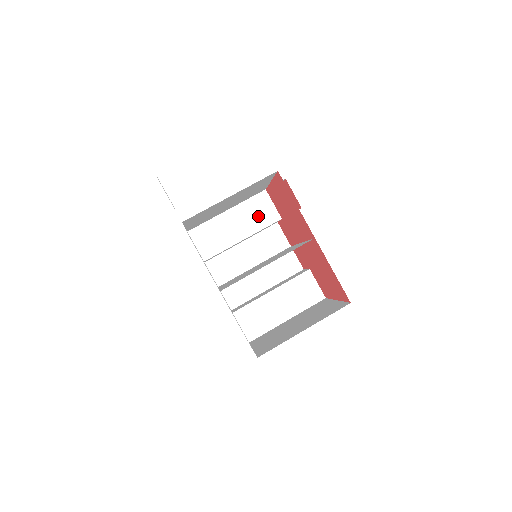
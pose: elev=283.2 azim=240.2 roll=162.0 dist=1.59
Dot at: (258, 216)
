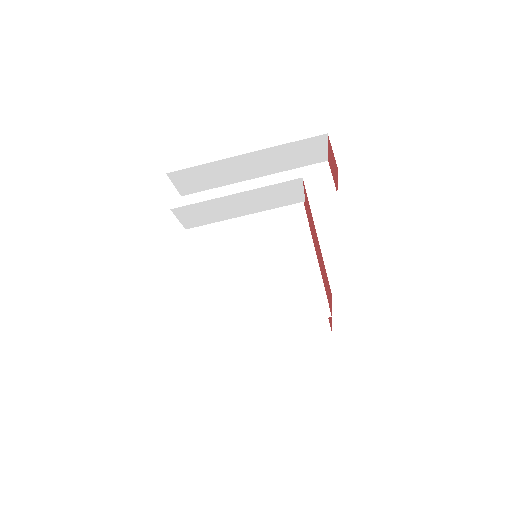
Dot at: (276, 199)
